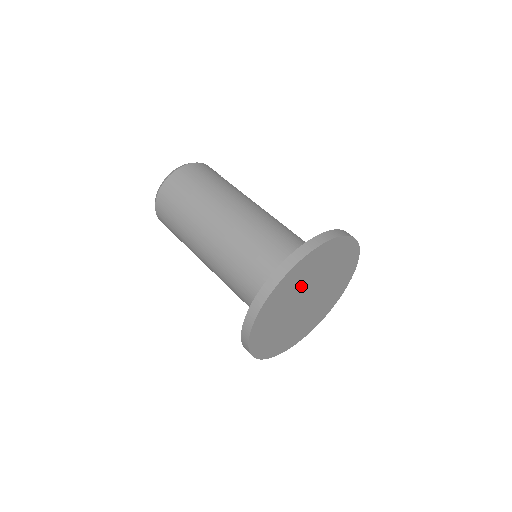
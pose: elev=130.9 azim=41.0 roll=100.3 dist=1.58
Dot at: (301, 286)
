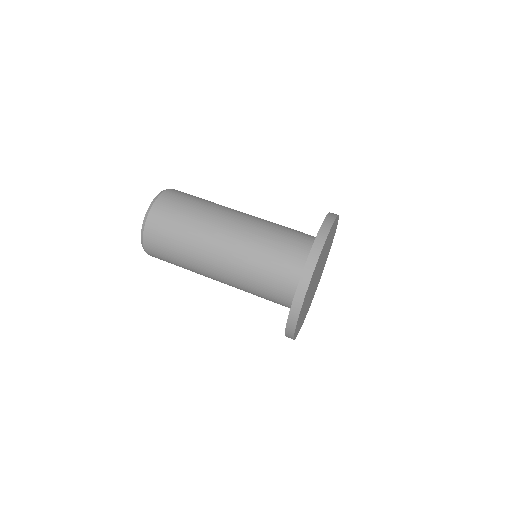
Dot at: (325, 251)
